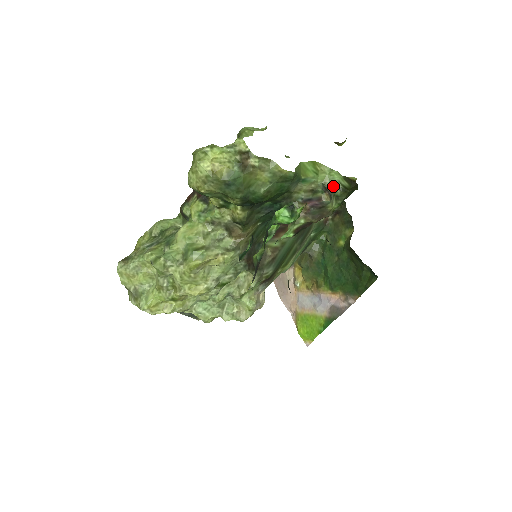
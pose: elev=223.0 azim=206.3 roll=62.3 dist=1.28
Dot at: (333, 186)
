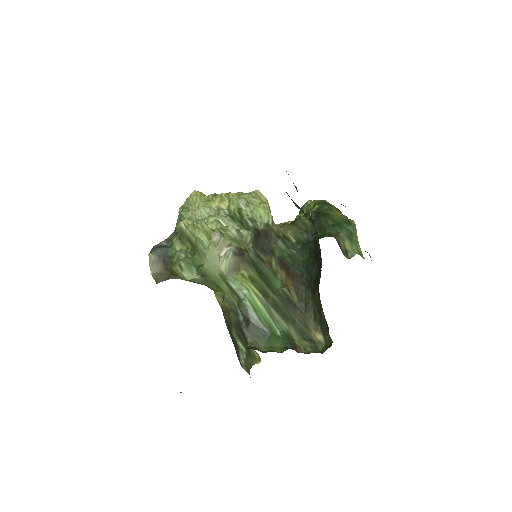
Dot at: occluded
